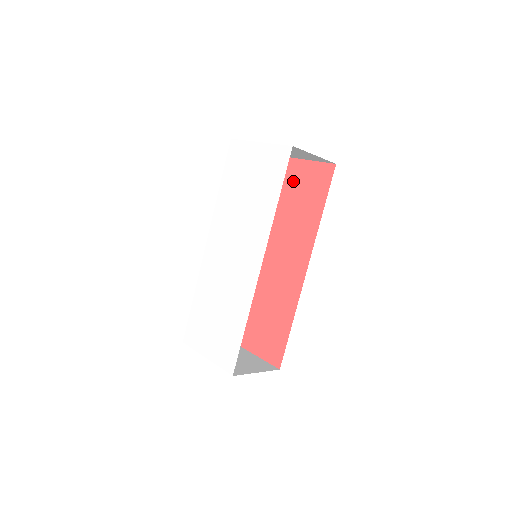
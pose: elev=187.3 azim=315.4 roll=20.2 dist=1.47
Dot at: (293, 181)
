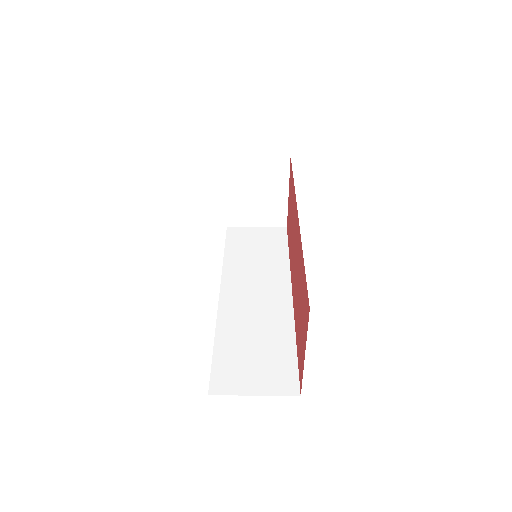
Dot at: (302, 323)
